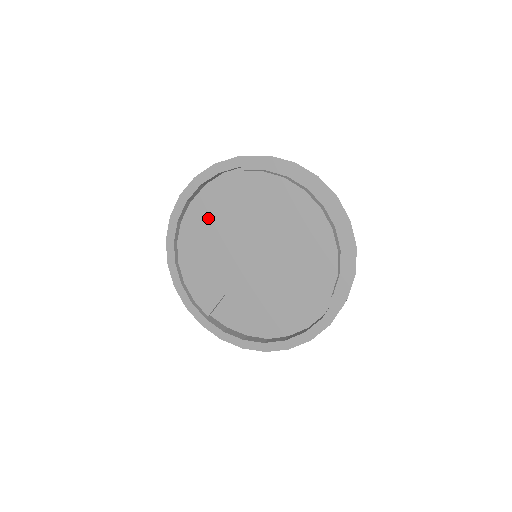
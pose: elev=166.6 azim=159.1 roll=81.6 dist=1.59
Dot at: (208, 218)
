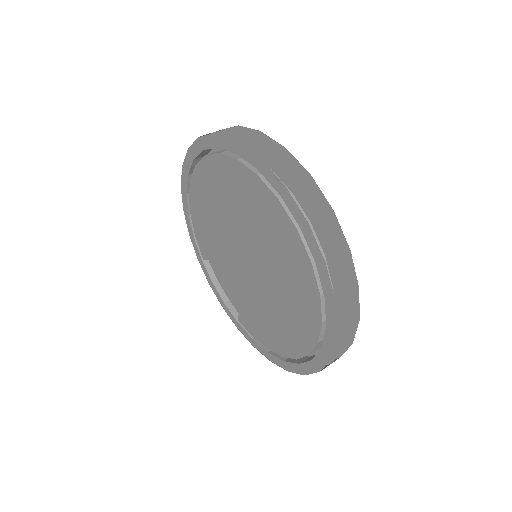
Dot at: (218, 187)
